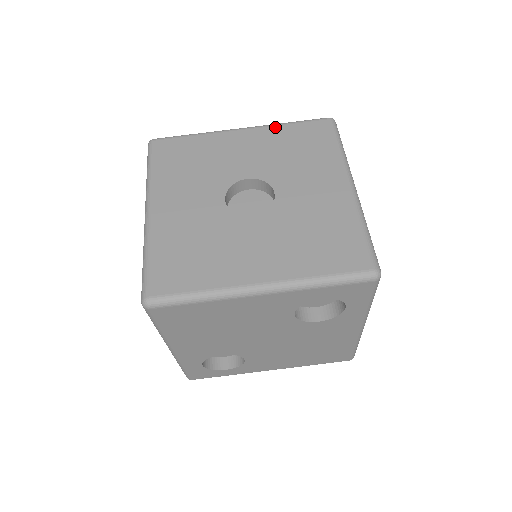
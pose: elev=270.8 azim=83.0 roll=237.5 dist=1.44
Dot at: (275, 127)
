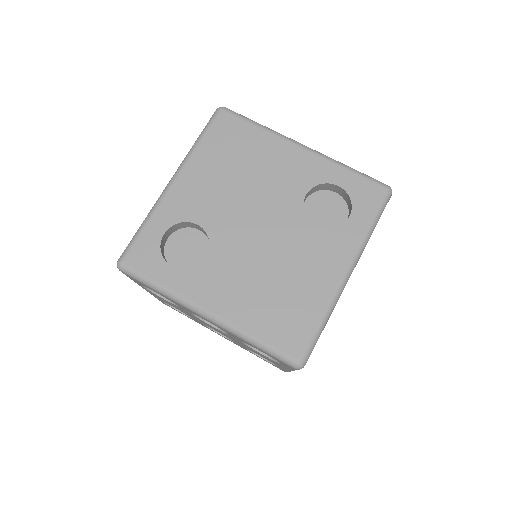
Dot at: occluded
